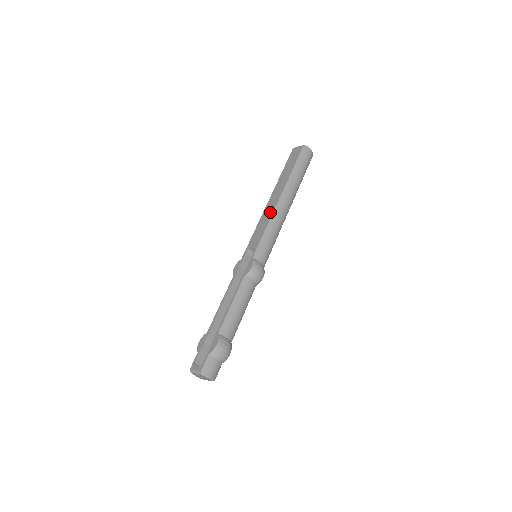
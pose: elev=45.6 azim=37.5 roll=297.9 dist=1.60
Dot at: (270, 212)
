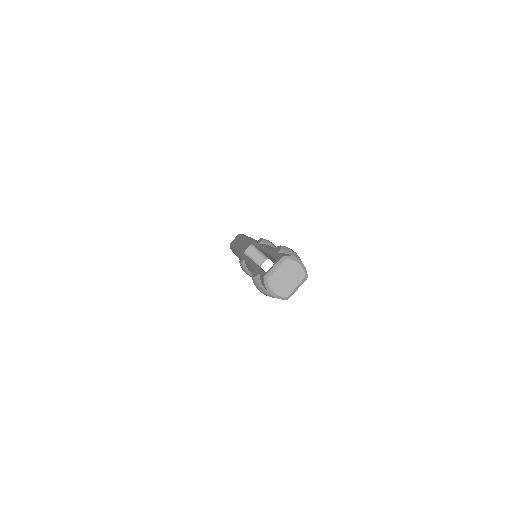
Dot at: (244, 241)
